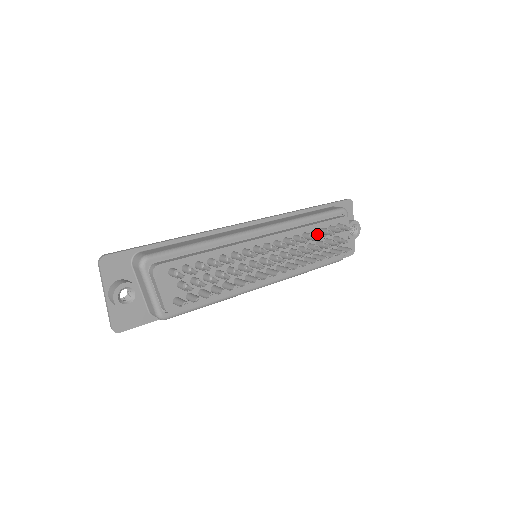
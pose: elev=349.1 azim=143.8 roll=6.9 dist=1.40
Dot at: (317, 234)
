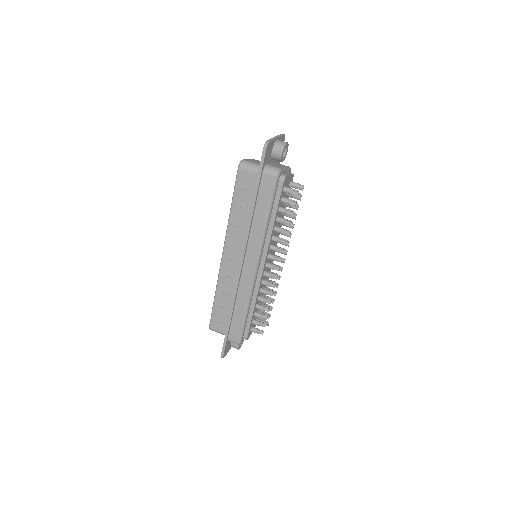
Dot at: occluded
